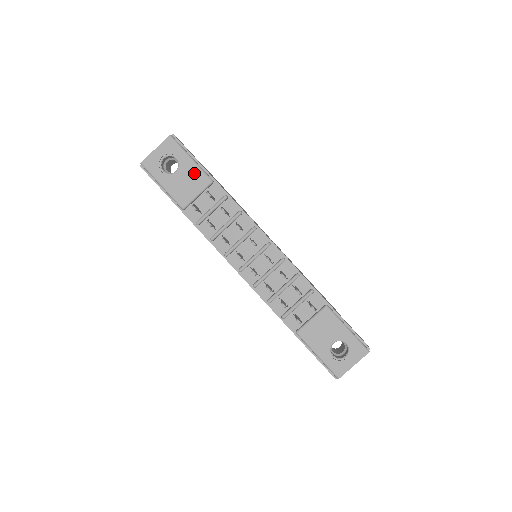
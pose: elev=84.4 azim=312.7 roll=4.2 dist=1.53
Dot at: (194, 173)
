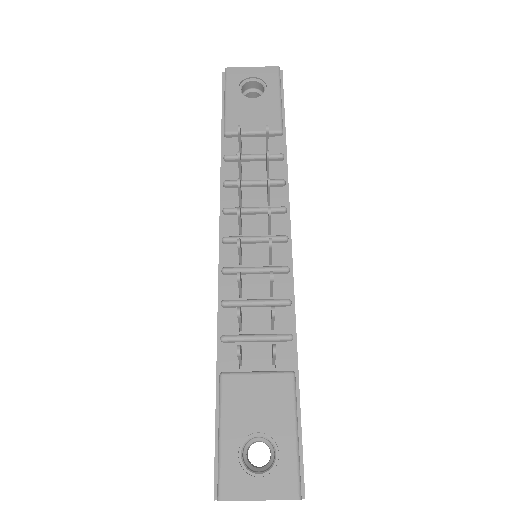
Dot at: (270, 111)
